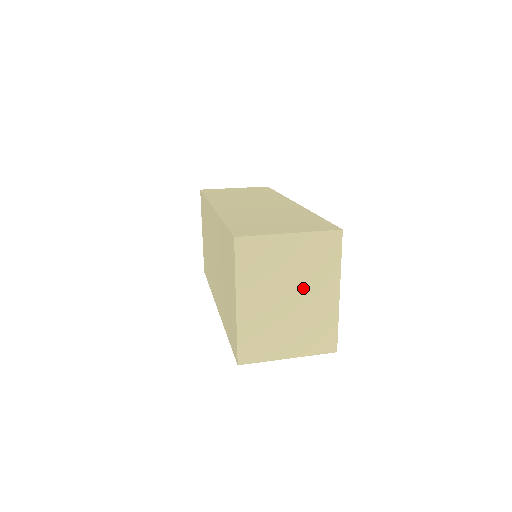
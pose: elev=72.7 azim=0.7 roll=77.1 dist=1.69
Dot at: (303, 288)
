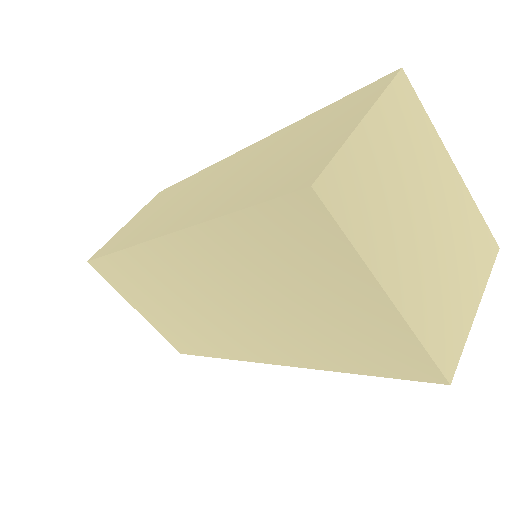
Dot at: (426, 193)
